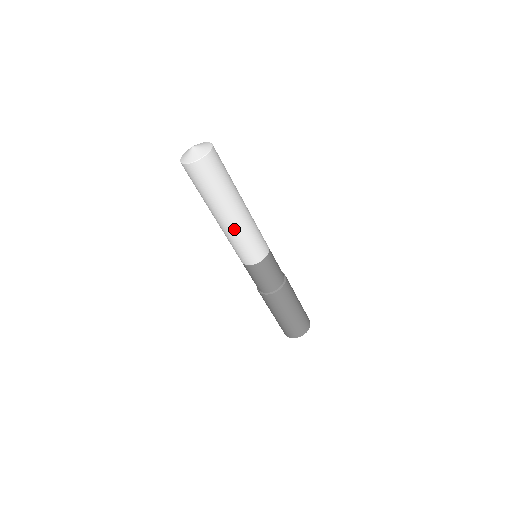
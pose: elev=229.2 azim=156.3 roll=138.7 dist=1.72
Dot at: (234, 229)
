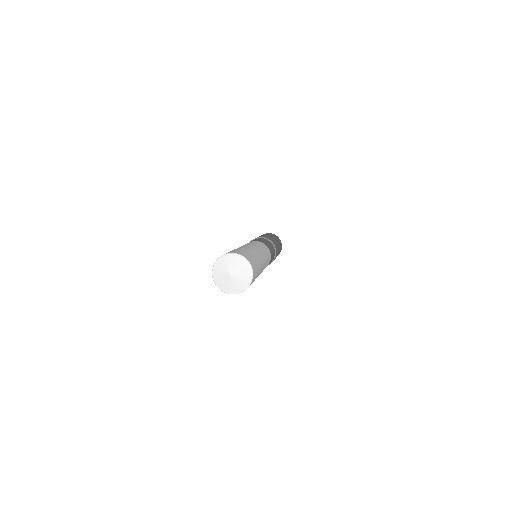
Dot at: occluded
